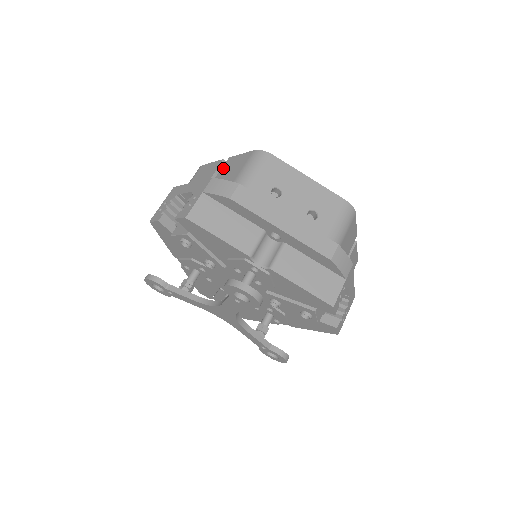
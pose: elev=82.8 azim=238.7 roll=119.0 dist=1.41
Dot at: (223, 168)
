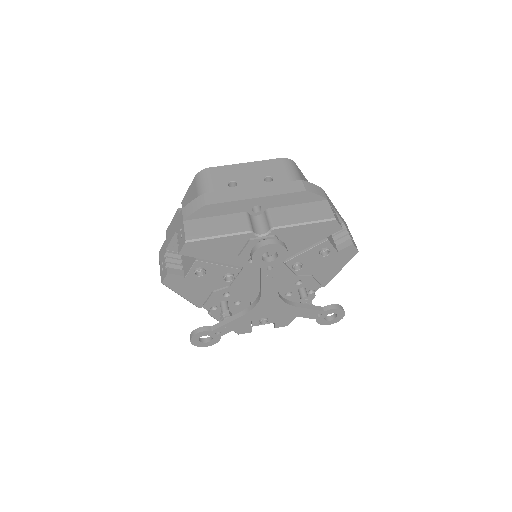
Dot at: occluded
